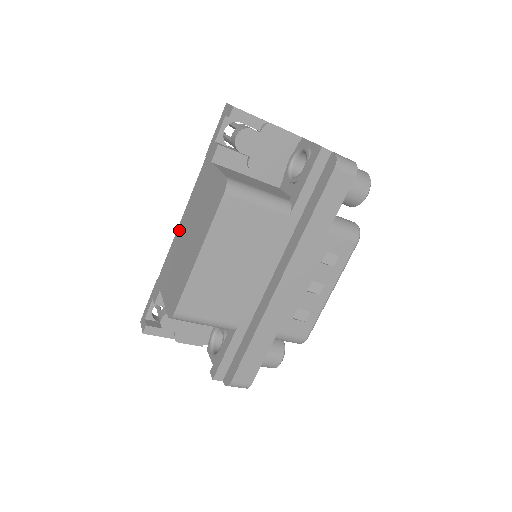
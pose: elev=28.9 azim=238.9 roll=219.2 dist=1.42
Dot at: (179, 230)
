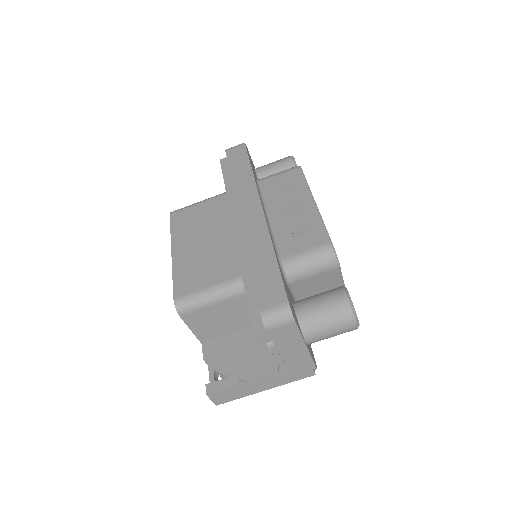
Dot at: occluded
